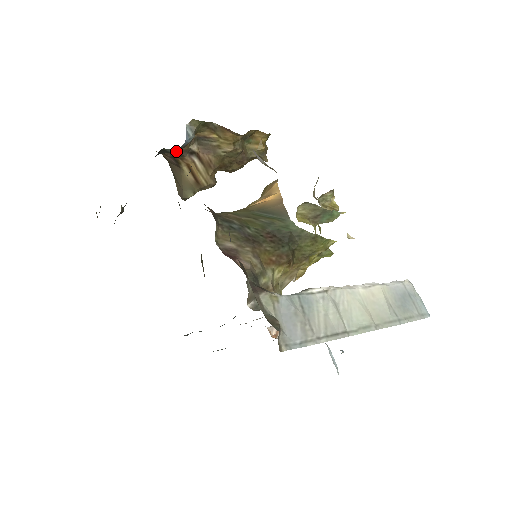
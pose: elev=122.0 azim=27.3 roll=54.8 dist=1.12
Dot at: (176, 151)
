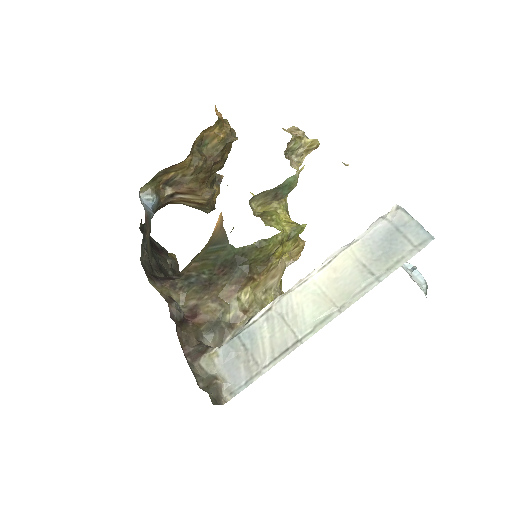
Dot at: occluded
